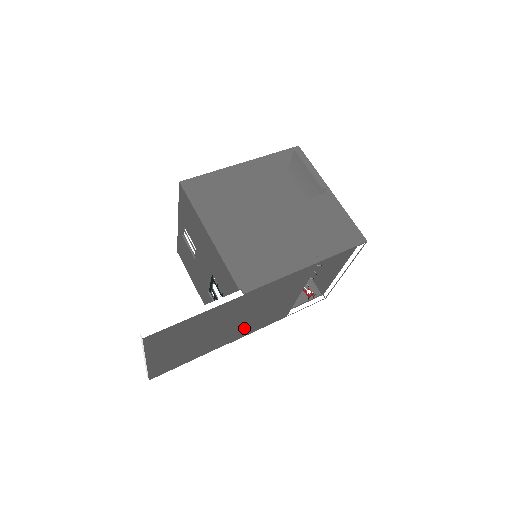
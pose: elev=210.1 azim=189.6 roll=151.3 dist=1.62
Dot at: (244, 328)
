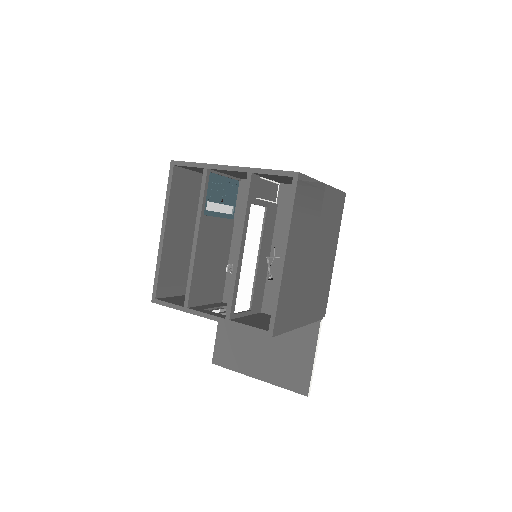
Dot at: occluded
